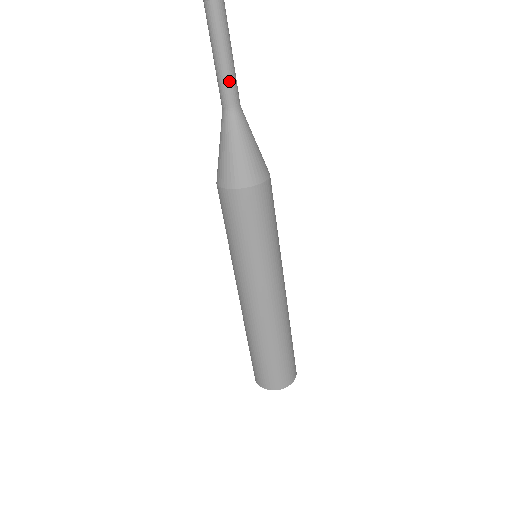
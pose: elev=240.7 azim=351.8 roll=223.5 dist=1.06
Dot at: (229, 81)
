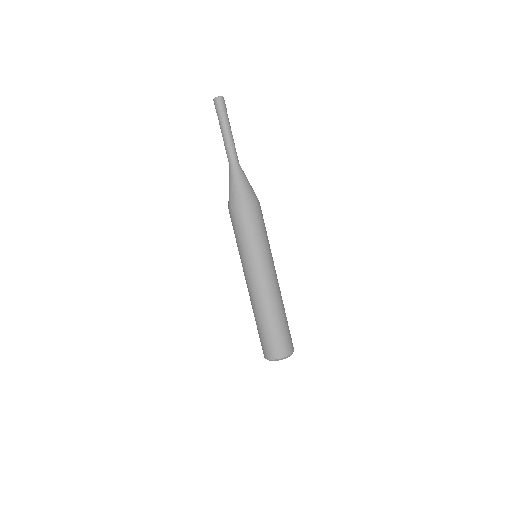
Dot at: (232, 149)
